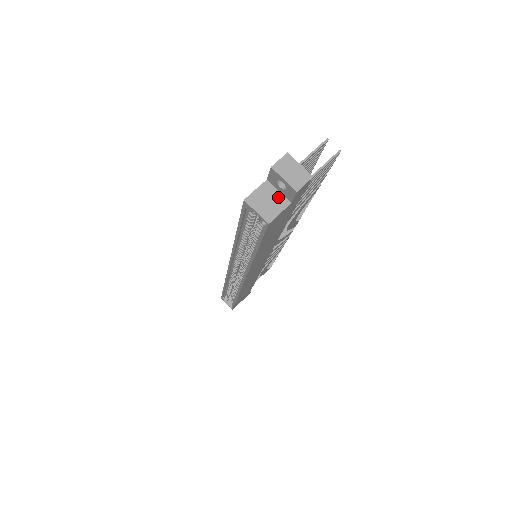
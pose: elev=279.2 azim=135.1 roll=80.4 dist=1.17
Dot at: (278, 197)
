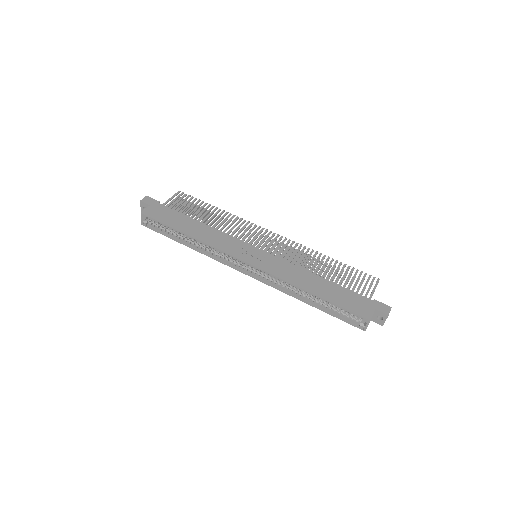
Dot at: (371, 318)
